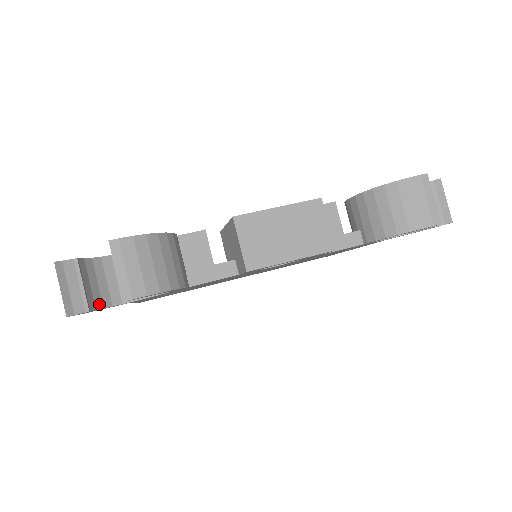
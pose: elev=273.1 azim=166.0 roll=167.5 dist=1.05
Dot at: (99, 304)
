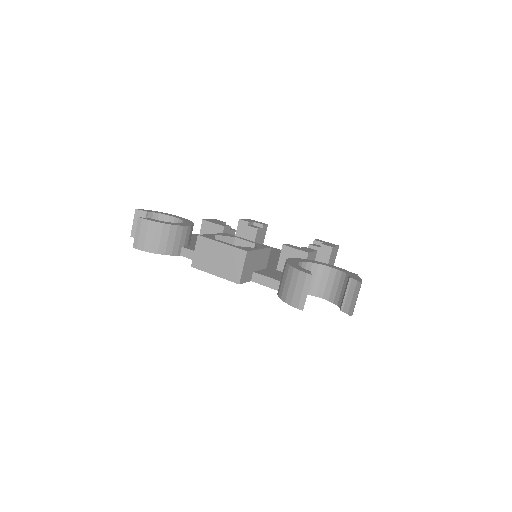
Dot at: occluded
